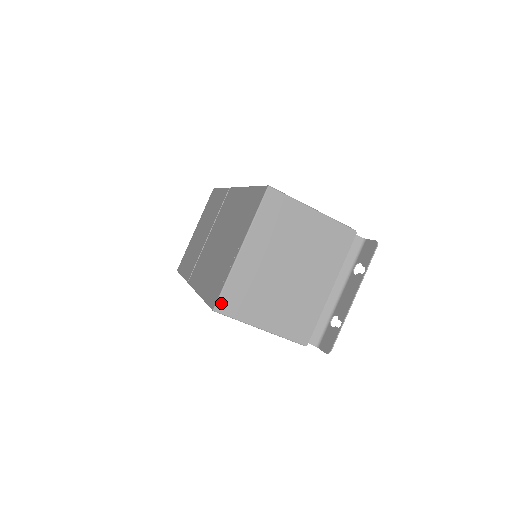
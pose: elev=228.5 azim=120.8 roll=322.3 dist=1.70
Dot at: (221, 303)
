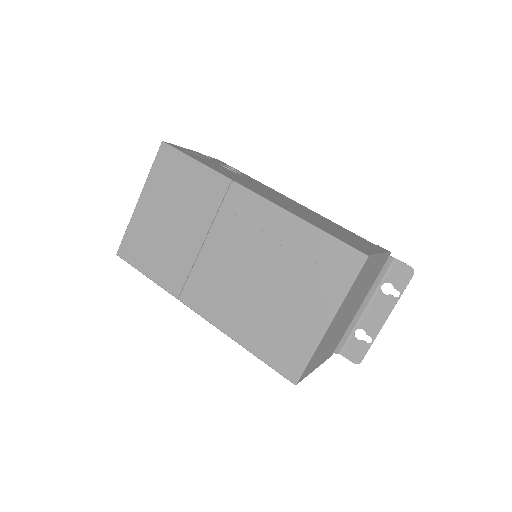
Dot at: (302, 375)
